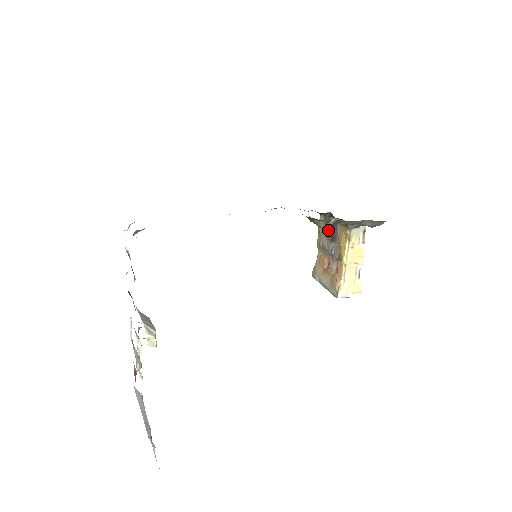
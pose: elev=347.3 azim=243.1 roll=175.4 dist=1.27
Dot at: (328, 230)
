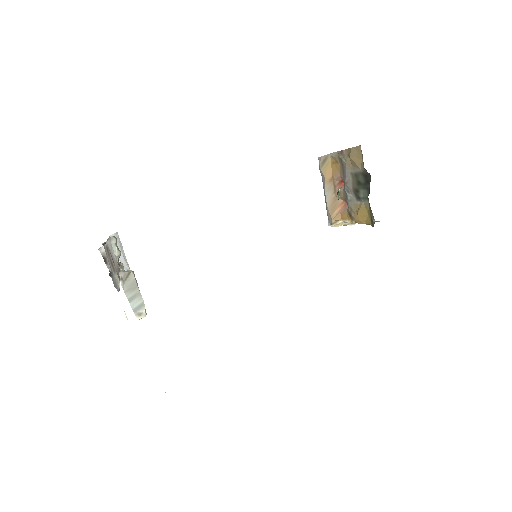
Dot at: (357, 176)
